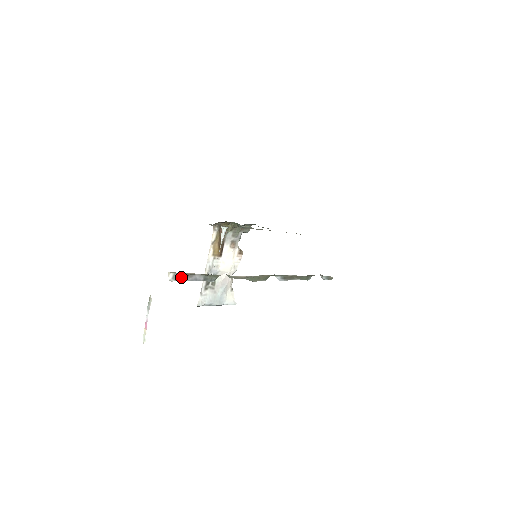
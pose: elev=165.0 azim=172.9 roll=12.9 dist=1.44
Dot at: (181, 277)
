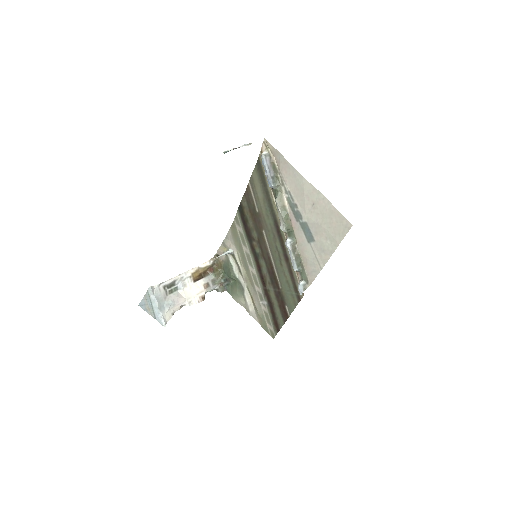
Dot at: (268, 159)
